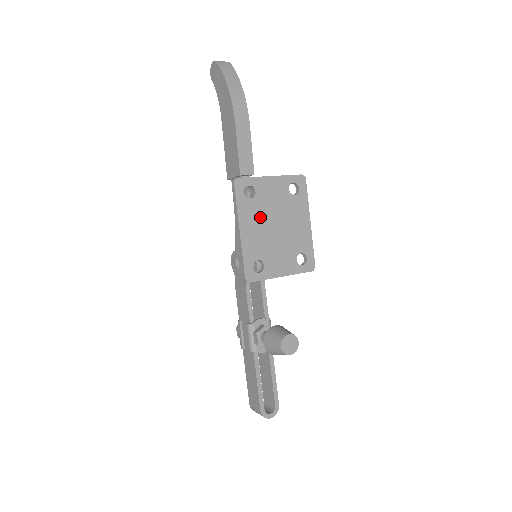
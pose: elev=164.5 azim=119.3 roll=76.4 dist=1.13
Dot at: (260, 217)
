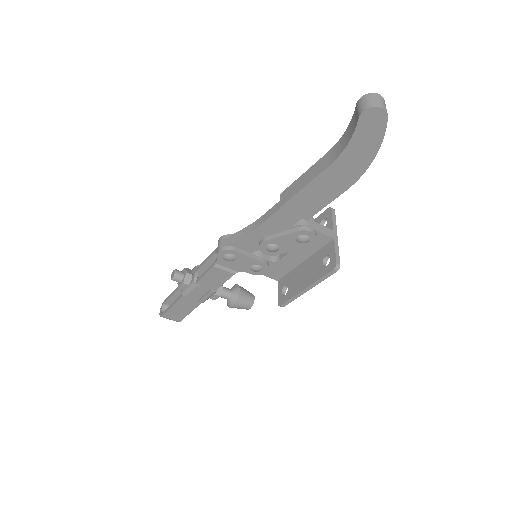
Dot at: occluded
